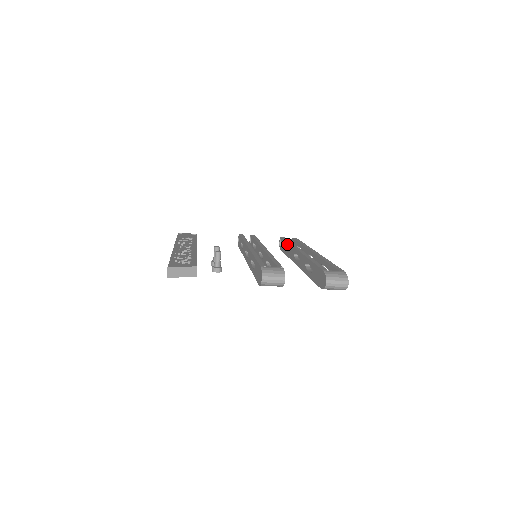
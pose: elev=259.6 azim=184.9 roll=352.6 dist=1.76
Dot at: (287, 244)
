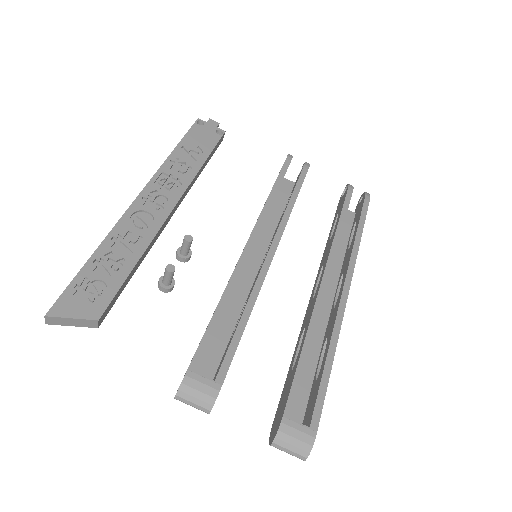
Dot at: (336, 223)
